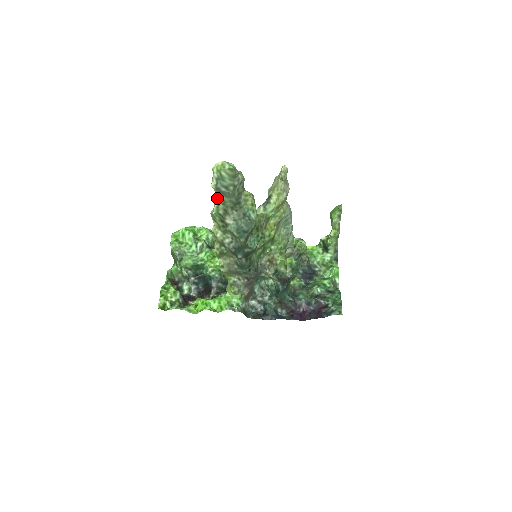
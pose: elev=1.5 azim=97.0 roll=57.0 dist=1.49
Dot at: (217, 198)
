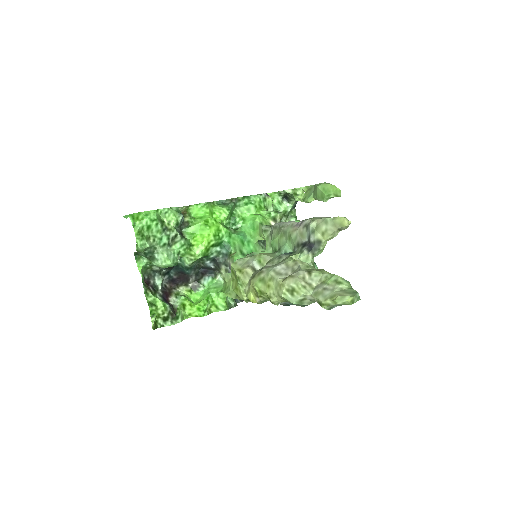
Dot at: (305, 295)
